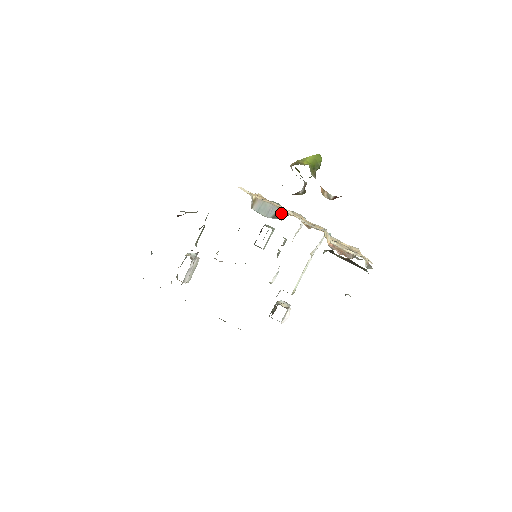
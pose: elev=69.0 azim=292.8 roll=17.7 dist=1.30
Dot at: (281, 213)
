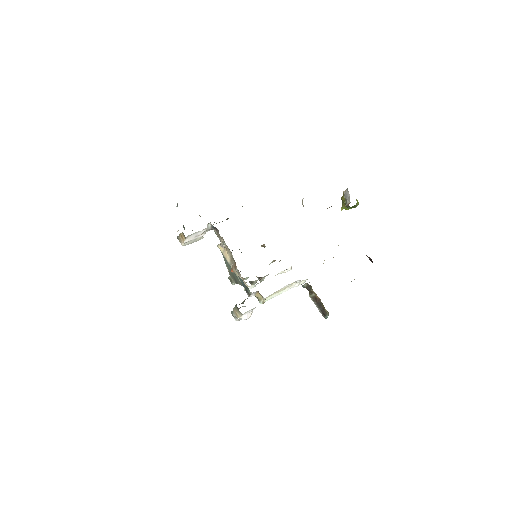
Dot at: occluded
